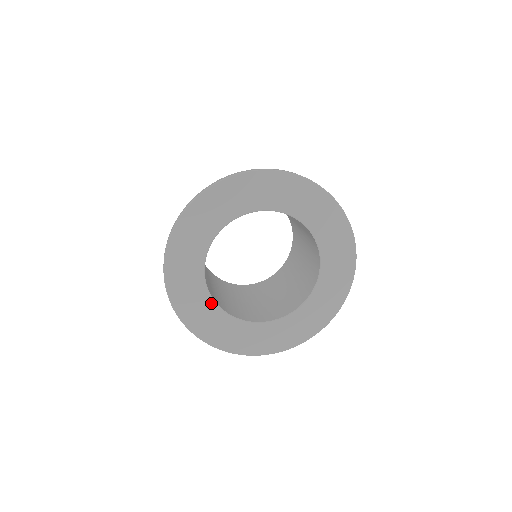
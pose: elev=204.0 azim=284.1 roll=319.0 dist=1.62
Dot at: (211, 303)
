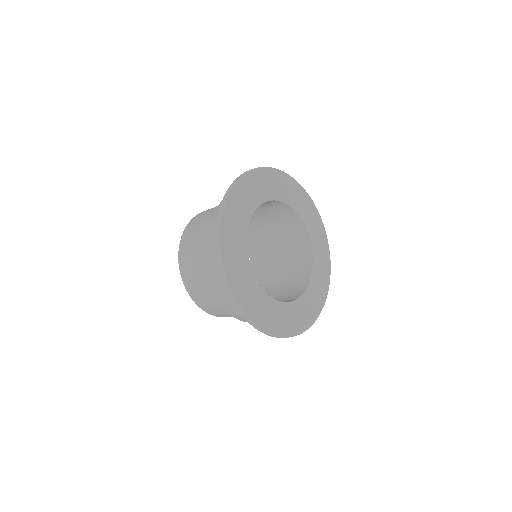
Dot at: (245, 242)
